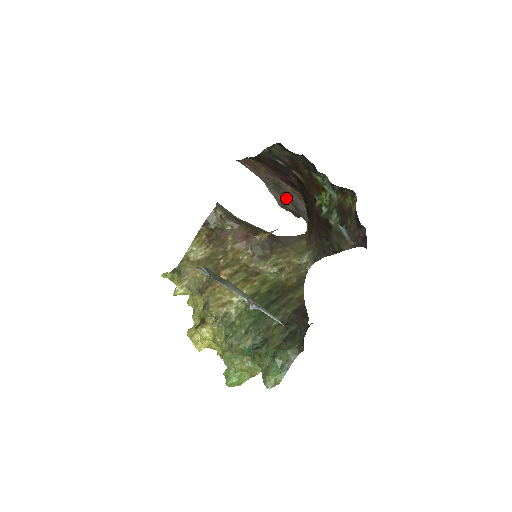
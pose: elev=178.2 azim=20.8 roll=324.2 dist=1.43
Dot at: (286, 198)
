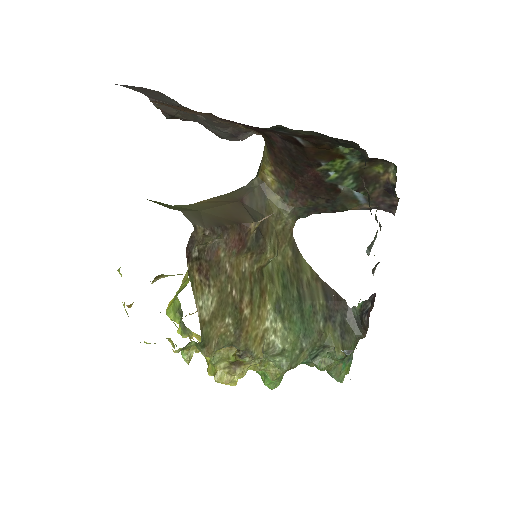
Dot at: (186, 112)
